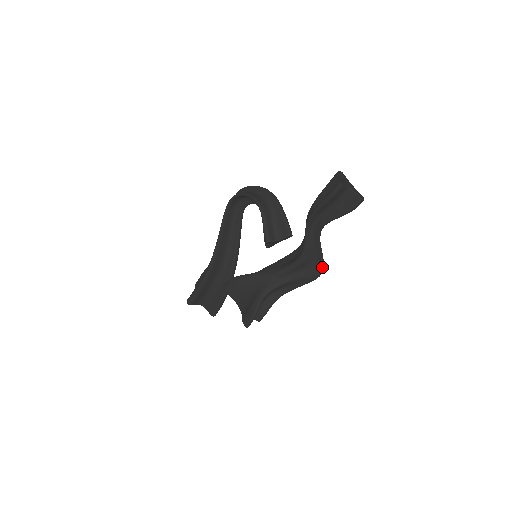
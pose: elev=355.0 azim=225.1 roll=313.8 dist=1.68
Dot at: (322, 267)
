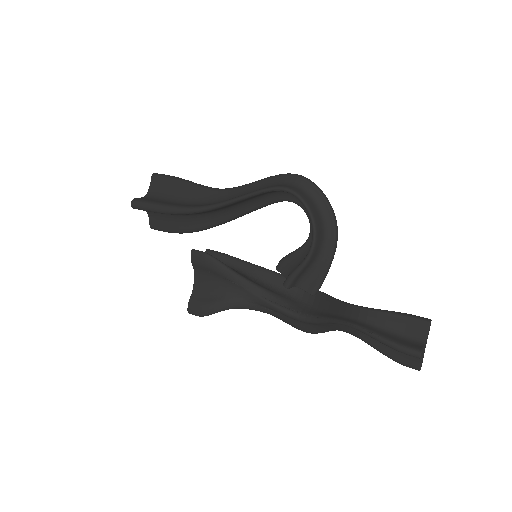
Dot at: (313, 333)
